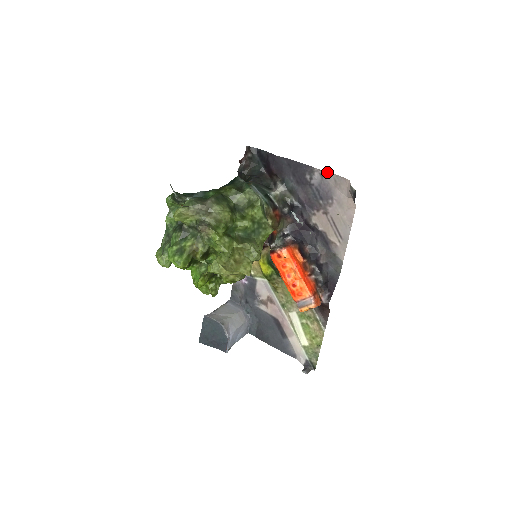
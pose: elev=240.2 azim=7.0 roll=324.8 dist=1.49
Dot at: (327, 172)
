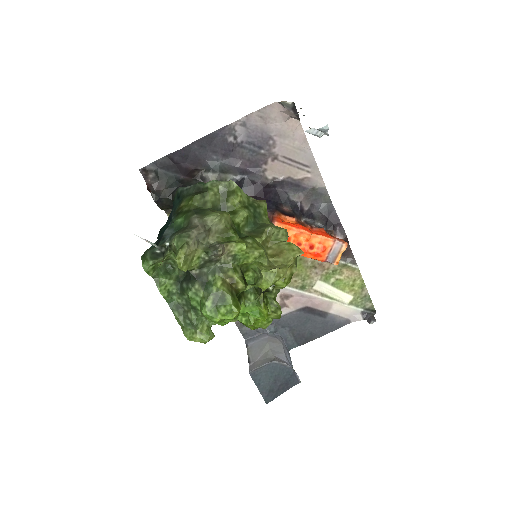
Dot at: (246, 116)
